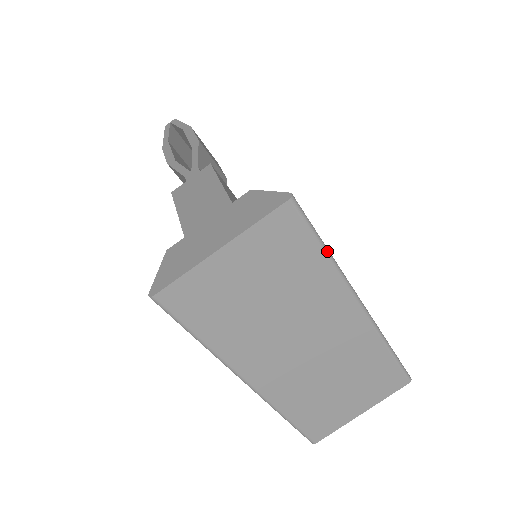
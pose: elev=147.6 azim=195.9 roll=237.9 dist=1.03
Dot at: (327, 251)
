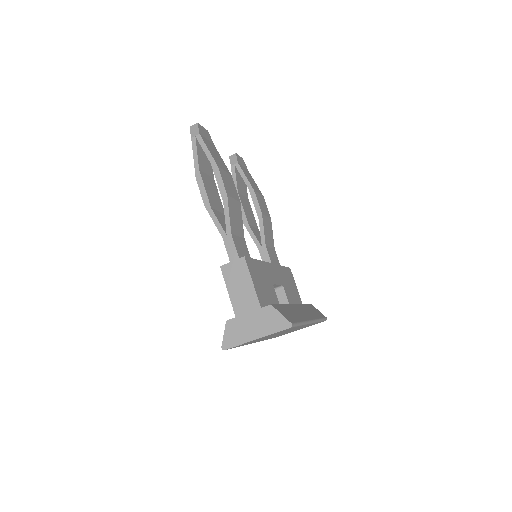
Dot at: (301, 325)
